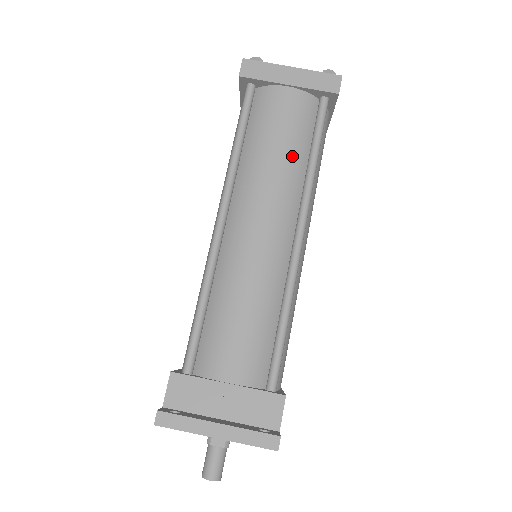
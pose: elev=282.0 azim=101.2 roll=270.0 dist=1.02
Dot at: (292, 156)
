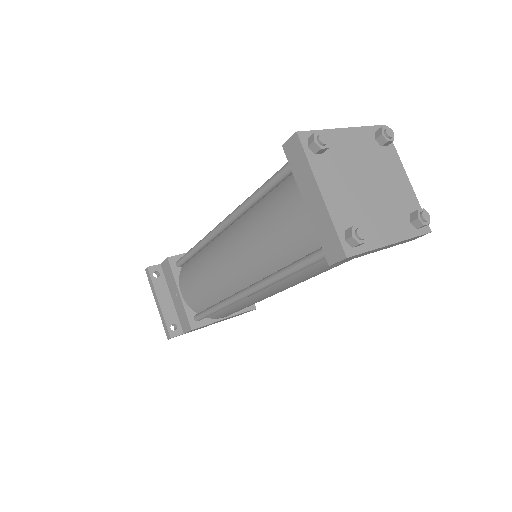
Dot at: (271, 252)
